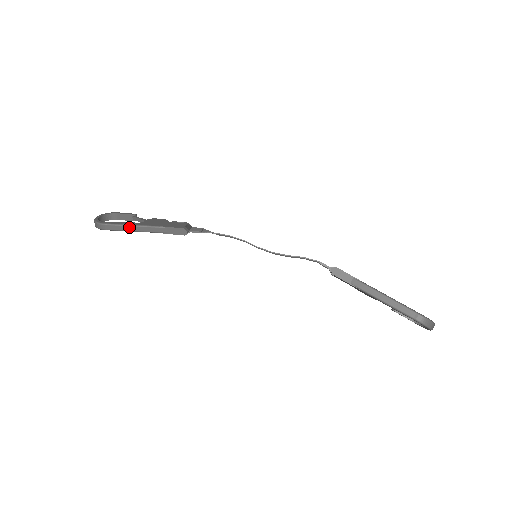
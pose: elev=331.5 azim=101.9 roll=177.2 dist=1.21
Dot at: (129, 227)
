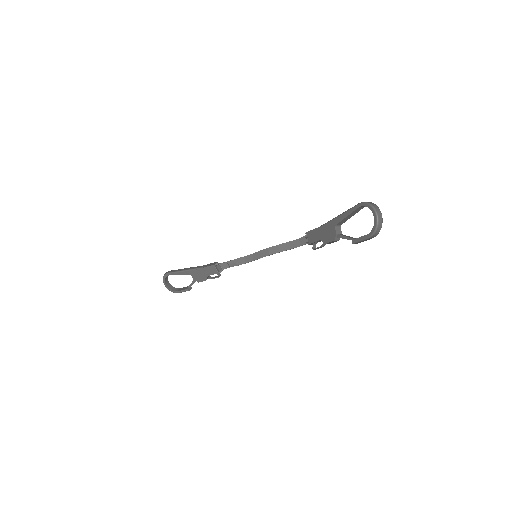
Dot at: (184, 269)
